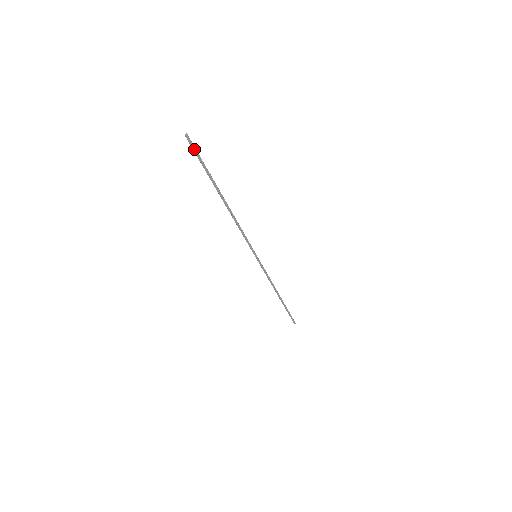
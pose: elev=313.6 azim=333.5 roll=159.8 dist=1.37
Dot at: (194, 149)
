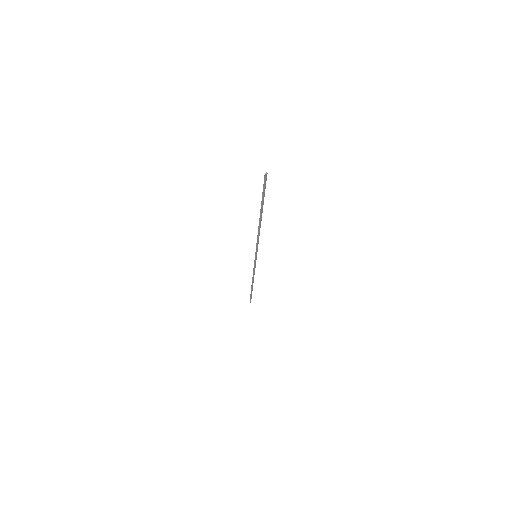
Dot at: (265, 183)
